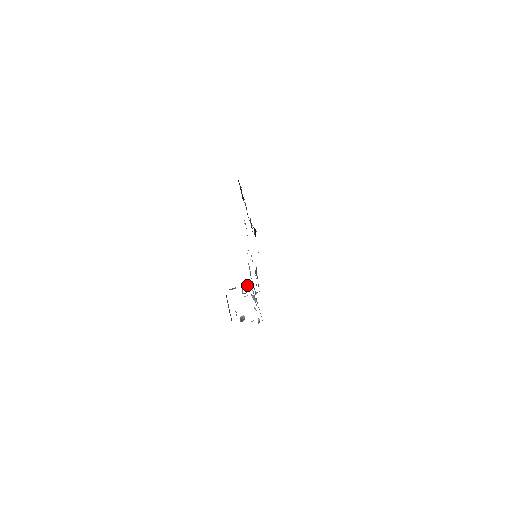
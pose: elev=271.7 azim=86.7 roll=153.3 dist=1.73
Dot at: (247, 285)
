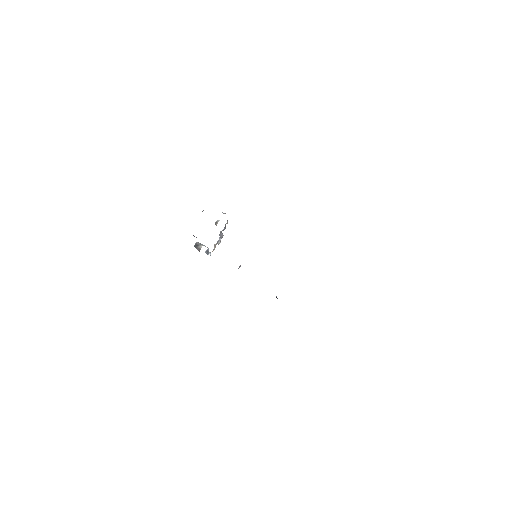
Dot at: occluded
